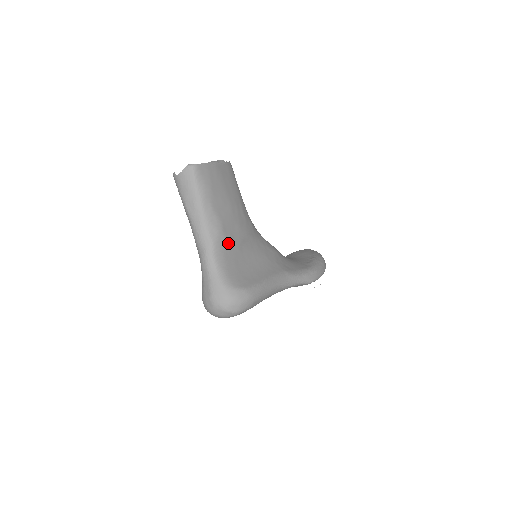
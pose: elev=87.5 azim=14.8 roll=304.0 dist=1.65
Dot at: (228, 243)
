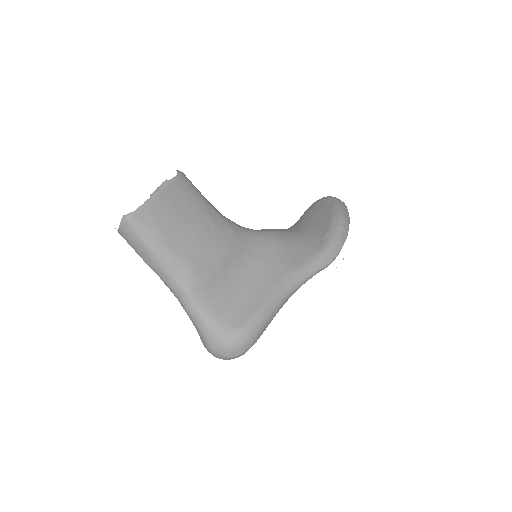
Dot at: (206, 281)
